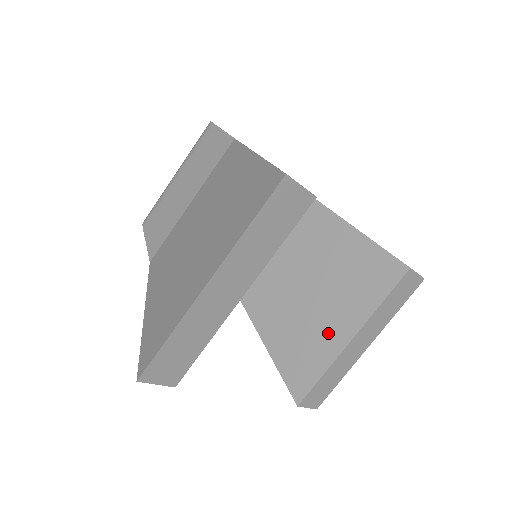
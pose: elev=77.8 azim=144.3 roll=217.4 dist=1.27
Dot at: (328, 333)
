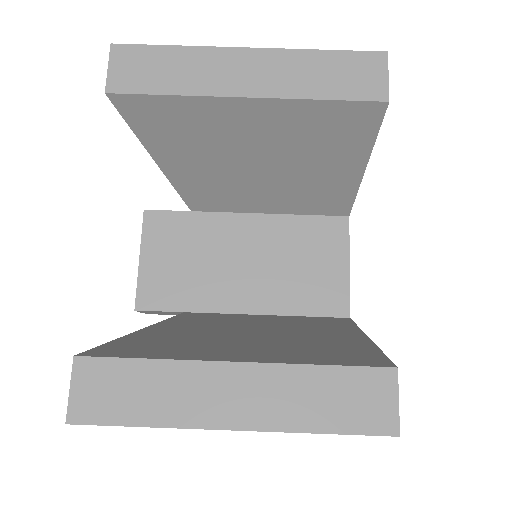
Dot at: (219, 349)
